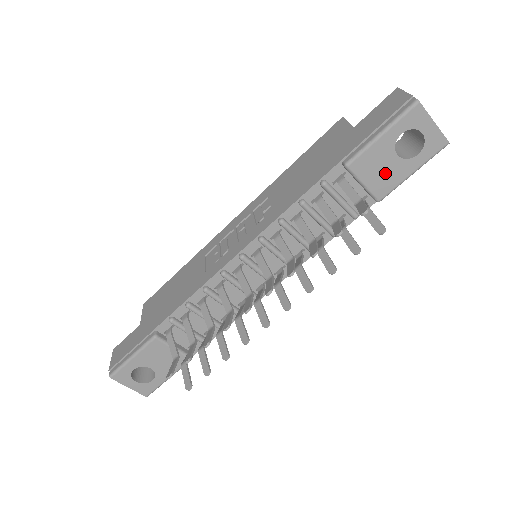
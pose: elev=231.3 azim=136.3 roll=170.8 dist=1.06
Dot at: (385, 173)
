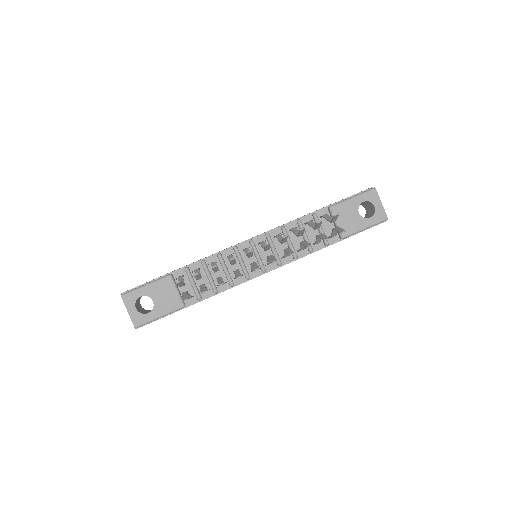
Dot at: (350, 221)
